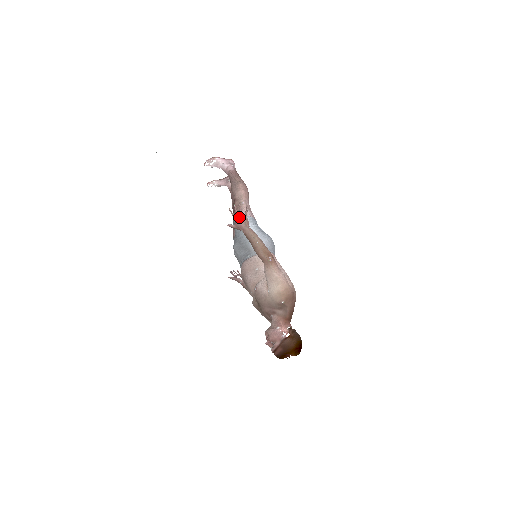
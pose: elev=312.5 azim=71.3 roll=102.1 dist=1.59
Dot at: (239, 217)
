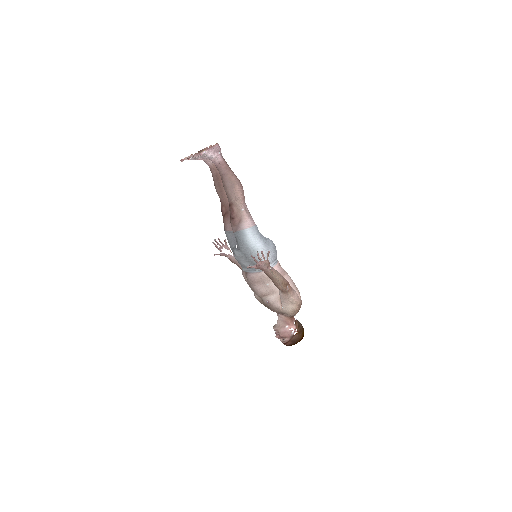
Dot at: (262, 262)
